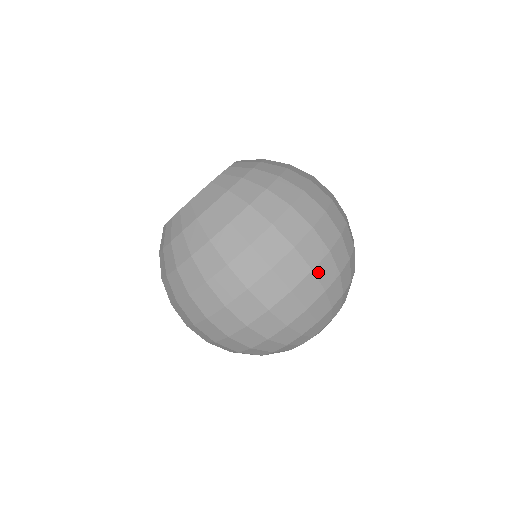
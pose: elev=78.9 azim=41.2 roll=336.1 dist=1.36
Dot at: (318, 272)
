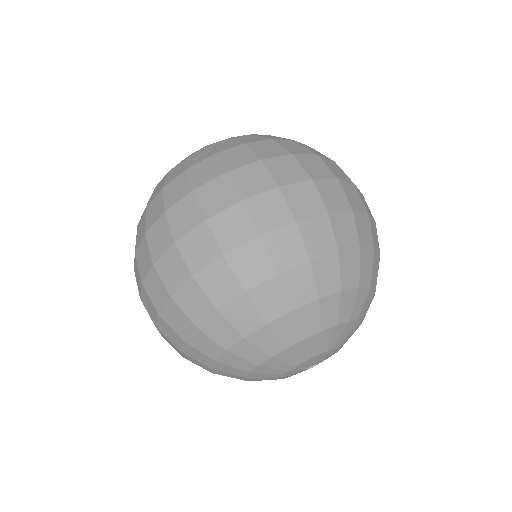
Dot at: occluded
